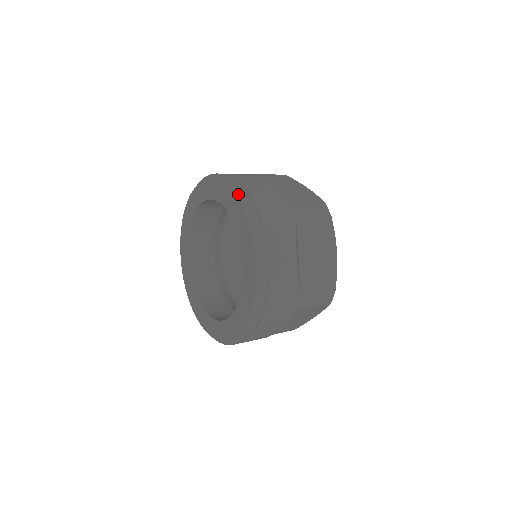
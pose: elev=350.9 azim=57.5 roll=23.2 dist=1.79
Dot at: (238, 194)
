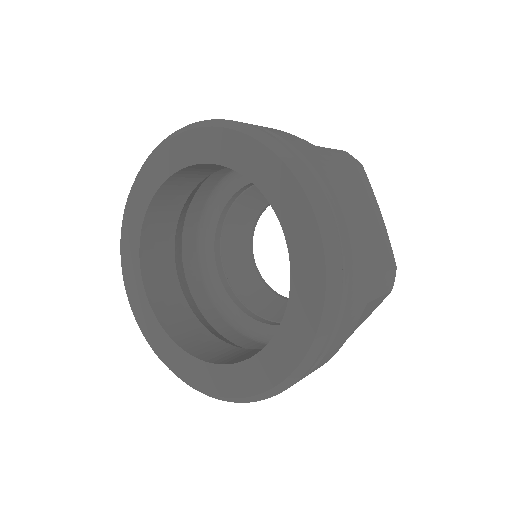
Dot at: (330, 259)
